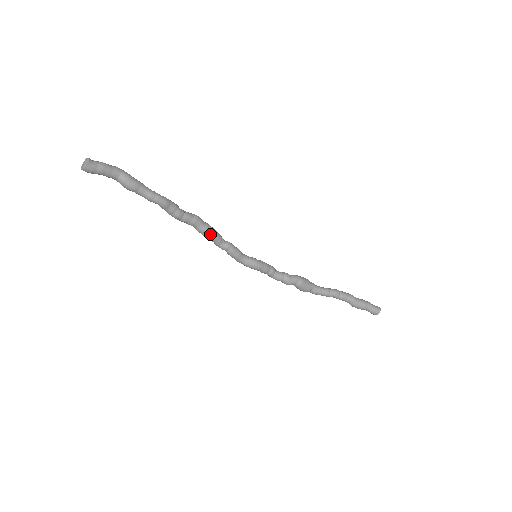
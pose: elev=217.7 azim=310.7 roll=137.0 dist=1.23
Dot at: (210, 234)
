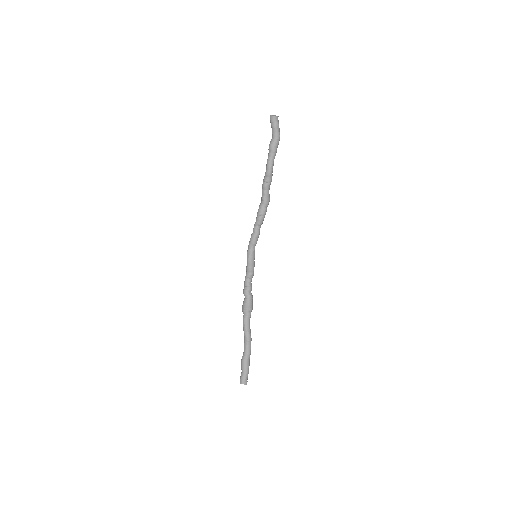
Dot at: (260, 214)
